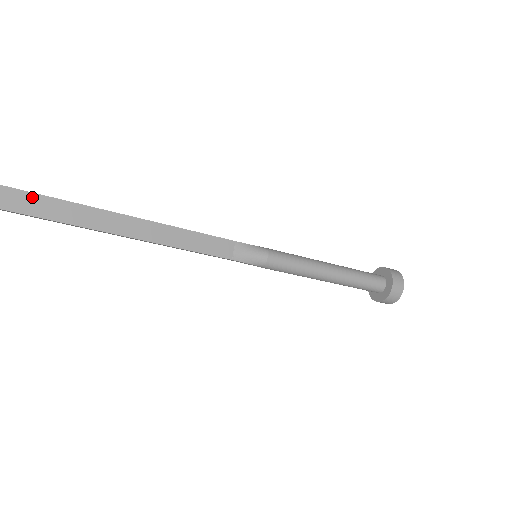
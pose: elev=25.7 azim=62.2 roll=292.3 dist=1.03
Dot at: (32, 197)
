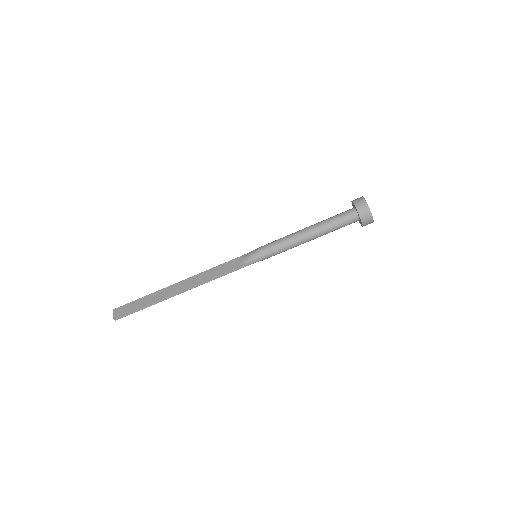
Dot at: (137, 301)
